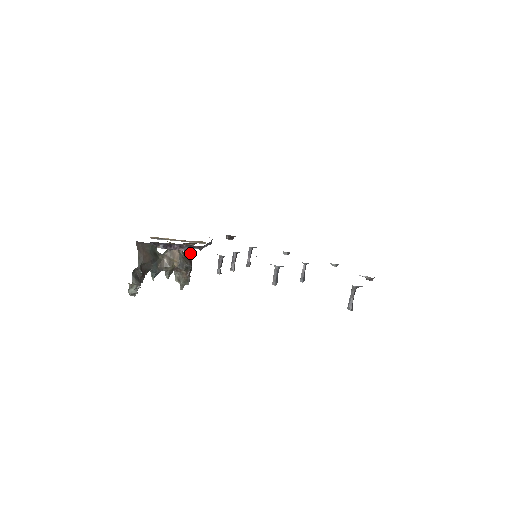
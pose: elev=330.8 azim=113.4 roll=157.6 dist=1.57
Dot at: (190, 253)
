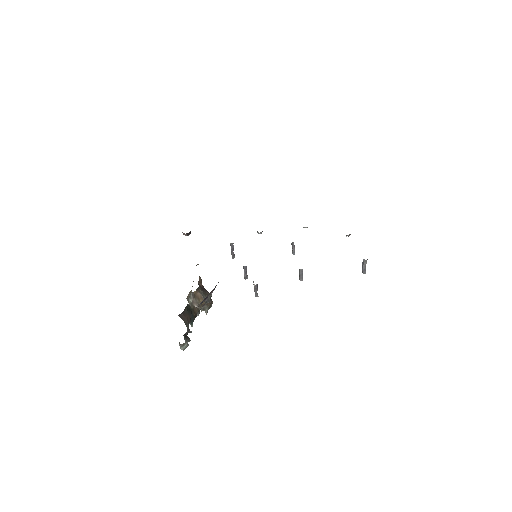
Dot at: occluded
